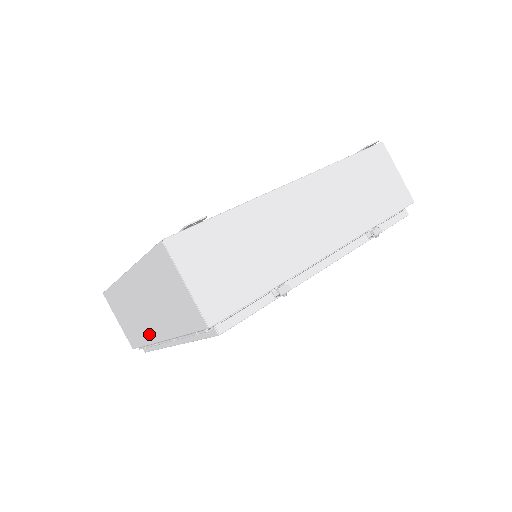
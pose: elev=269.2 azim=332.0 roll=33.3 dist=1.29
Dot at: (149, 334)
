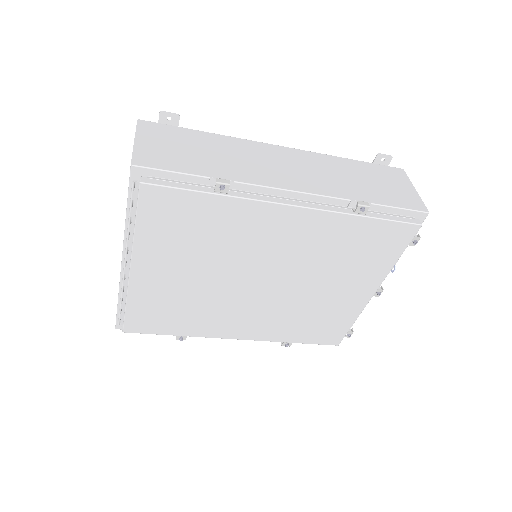
Dot at: occluded
